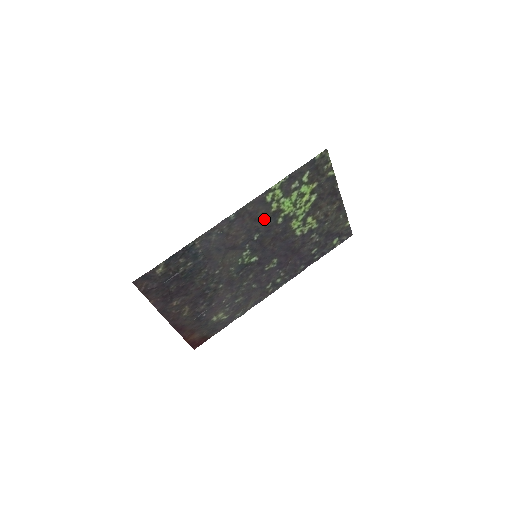
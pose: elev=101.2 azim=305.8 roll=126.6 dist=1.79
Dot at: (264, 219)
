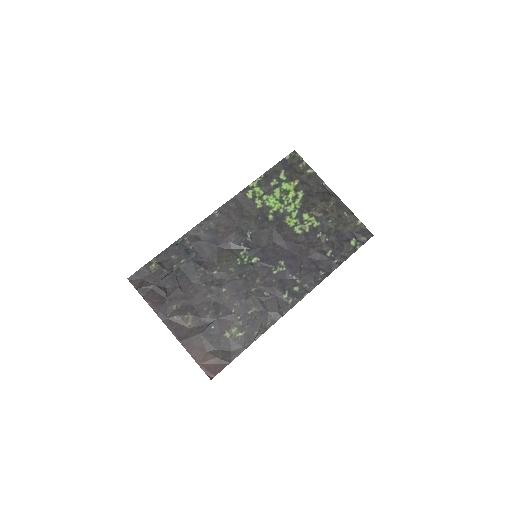
Dot at: (252, 216)
